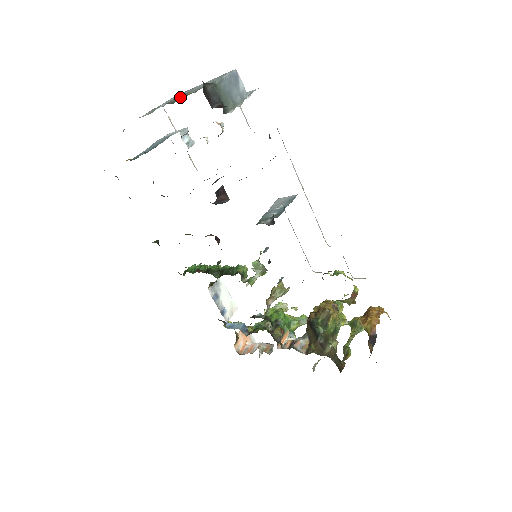
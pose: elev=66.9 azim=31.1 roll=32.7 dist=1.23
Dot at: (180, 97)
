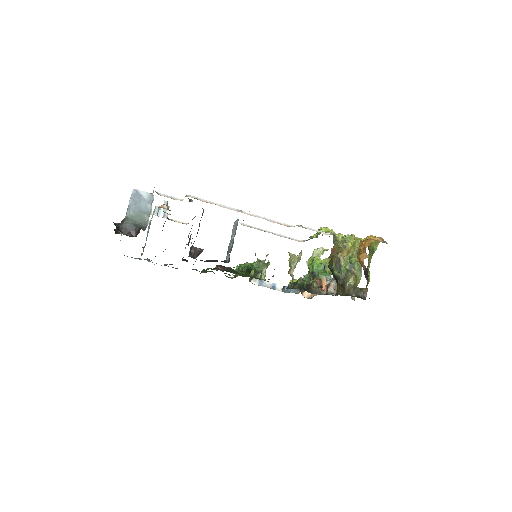
Dot at: occluded
